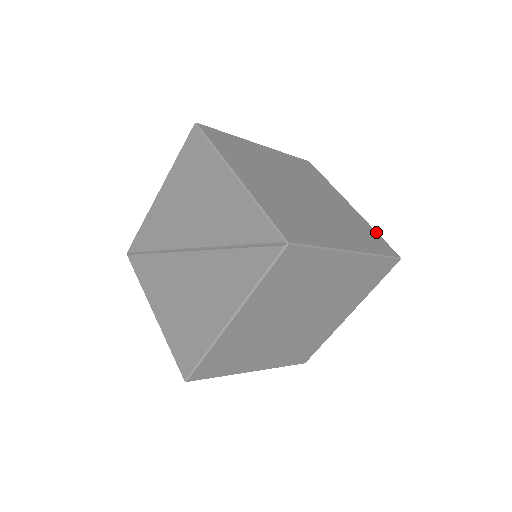
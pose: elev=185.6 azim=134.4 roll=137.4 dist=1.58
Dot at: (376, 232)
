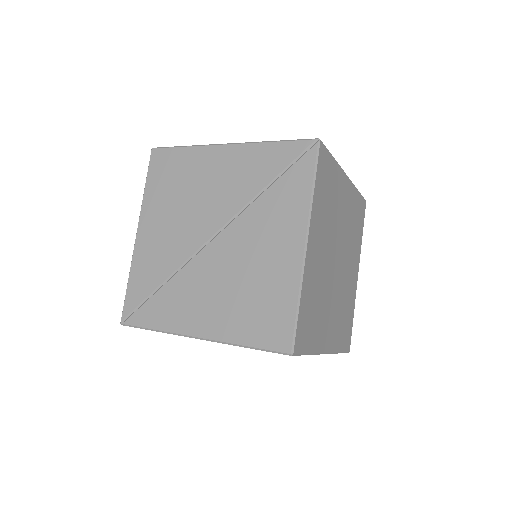
Dot at: occluded
